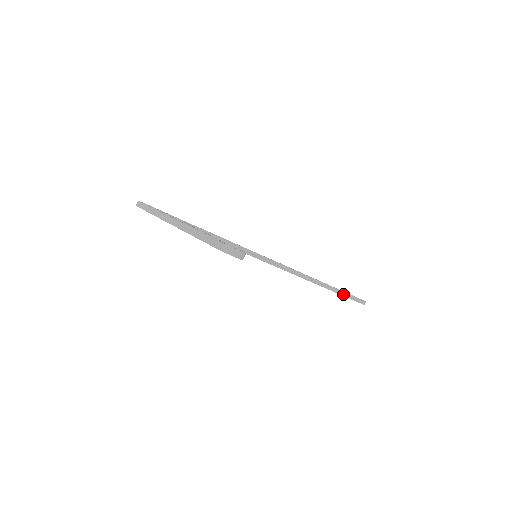
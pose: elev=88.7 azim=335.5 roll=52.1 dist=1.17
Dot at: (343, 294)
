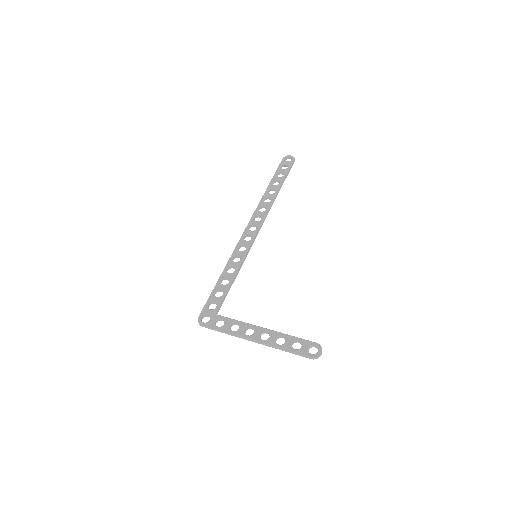
Dot at: occluded
